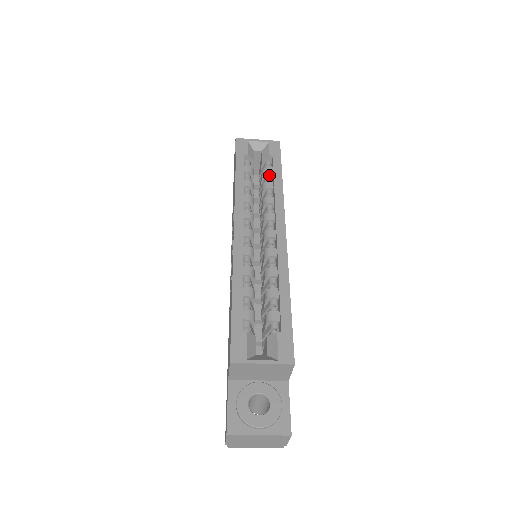
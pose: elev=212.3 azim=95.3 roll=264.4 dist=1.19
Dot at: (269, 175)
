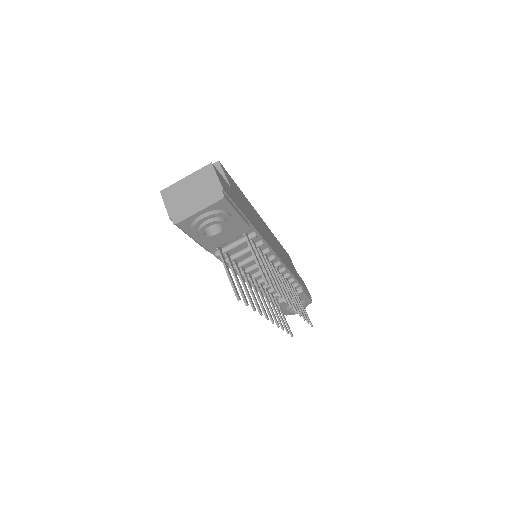
Dot at: occluded
